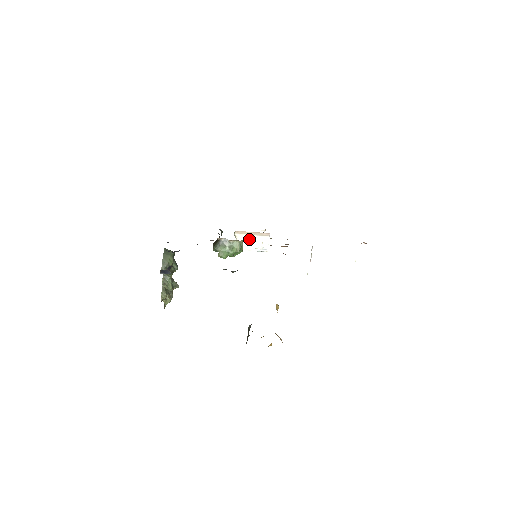
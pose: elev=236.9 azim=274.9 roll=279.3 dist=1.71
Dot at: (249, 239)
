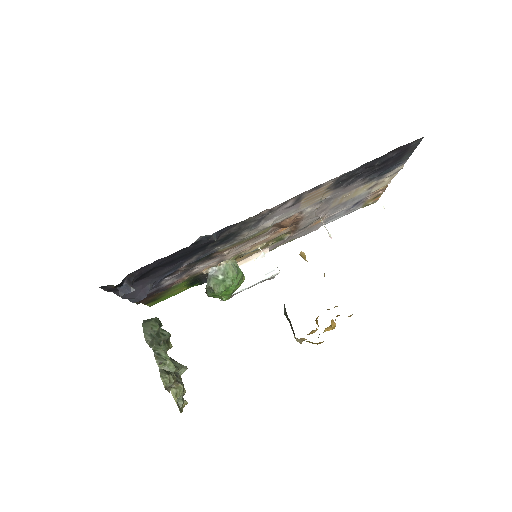
Dot at: (248, 269)
